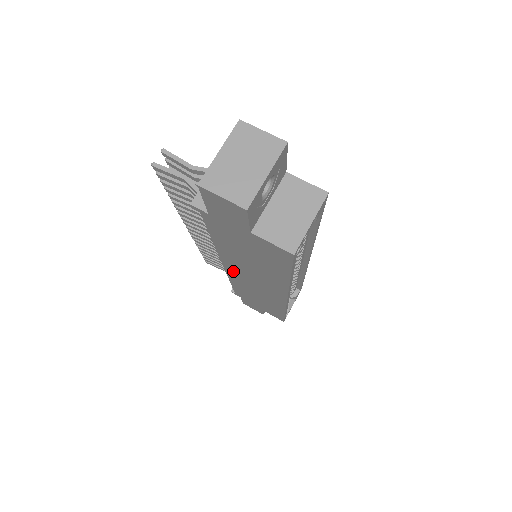
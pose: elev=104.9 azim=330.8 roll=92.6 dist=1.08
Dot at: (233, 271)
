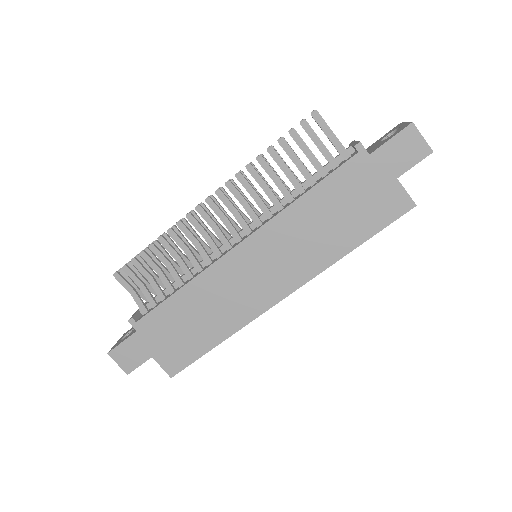
Dot at: (245, 254)
